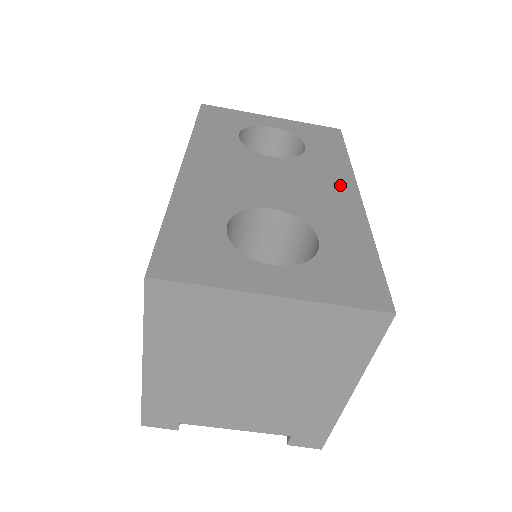
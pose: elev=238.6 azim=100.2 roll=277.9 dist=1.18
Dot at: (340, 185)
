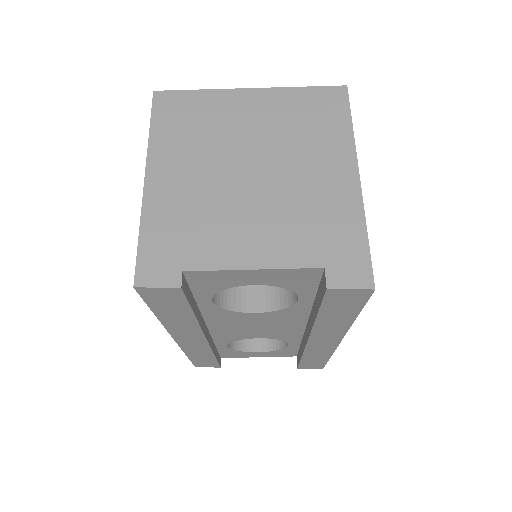
Dot at: occluded
